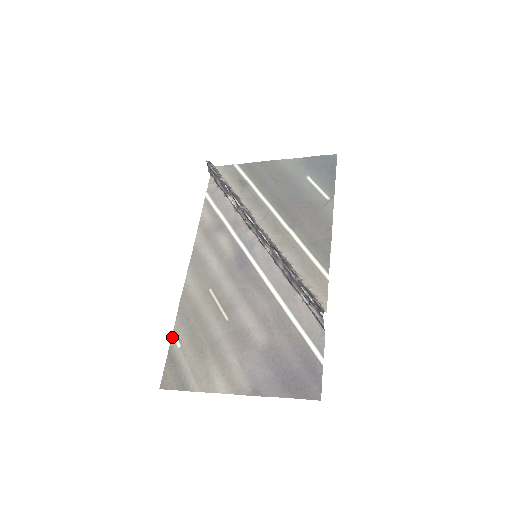
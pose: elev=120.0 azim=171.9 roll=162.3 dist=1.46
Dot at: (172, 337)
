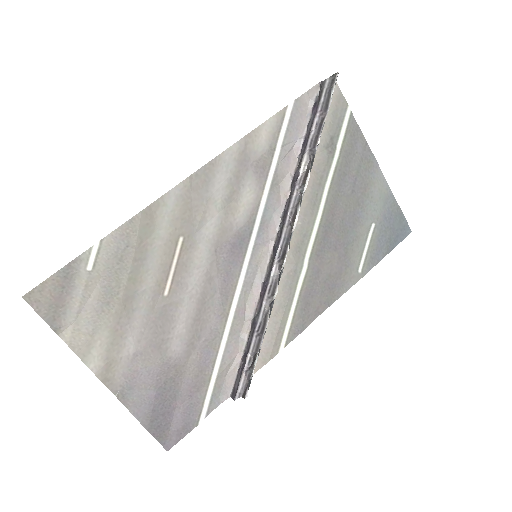
Dot at: (91, 248)
